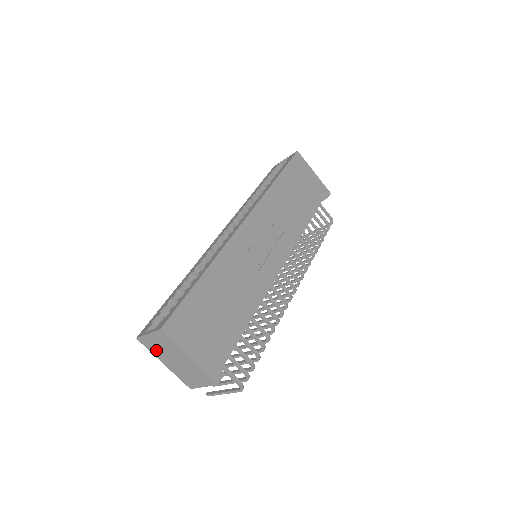
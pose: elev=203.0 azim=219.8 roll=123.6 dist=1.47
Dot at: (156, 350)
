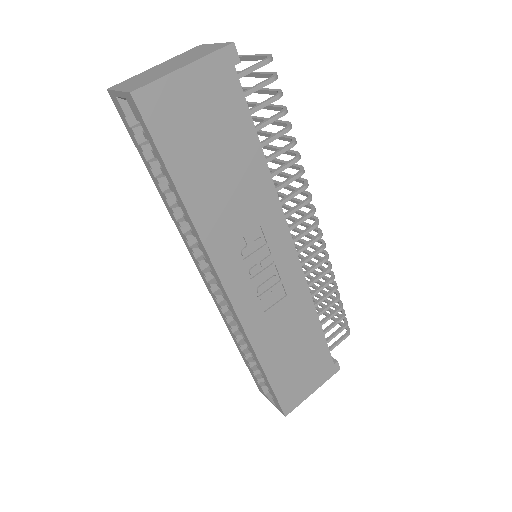
Dot at: occluded
